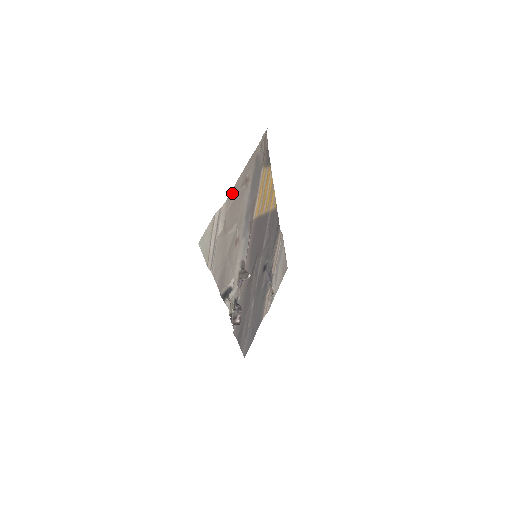
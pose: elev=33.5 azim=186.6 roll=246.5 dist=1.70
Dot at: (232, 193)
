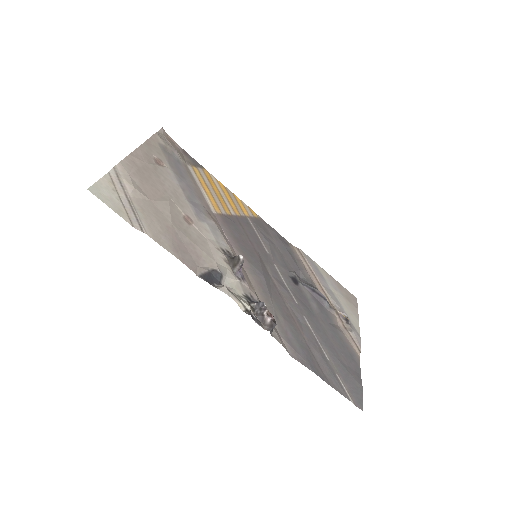
Dot at: (131, 161)
